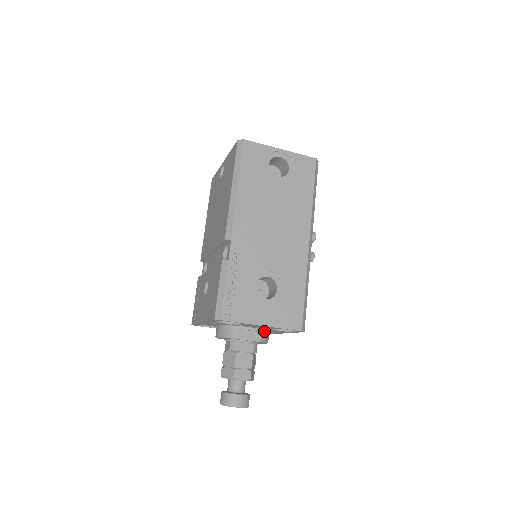
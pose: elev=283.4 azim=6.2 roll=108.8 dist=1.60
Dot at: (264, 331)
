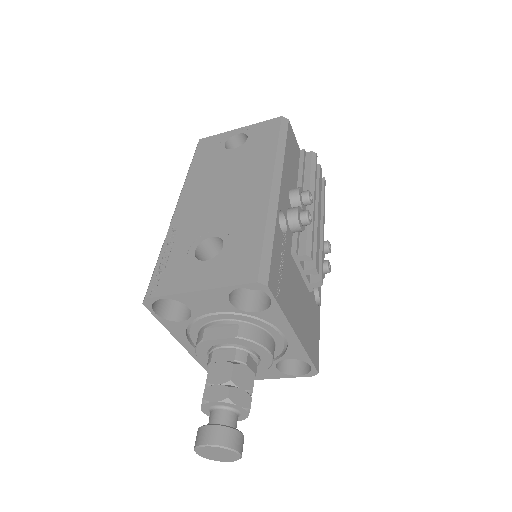
Dot at: (244, 324)
